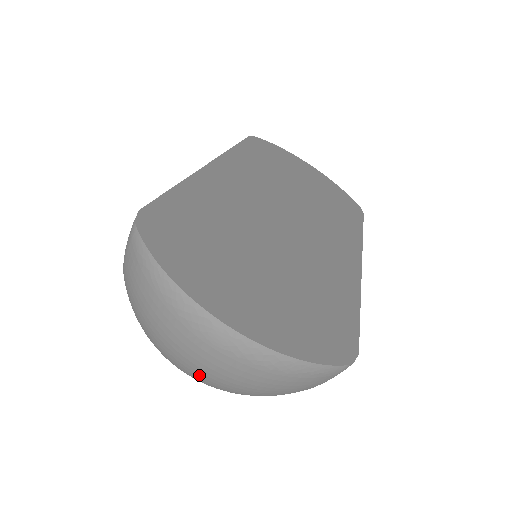
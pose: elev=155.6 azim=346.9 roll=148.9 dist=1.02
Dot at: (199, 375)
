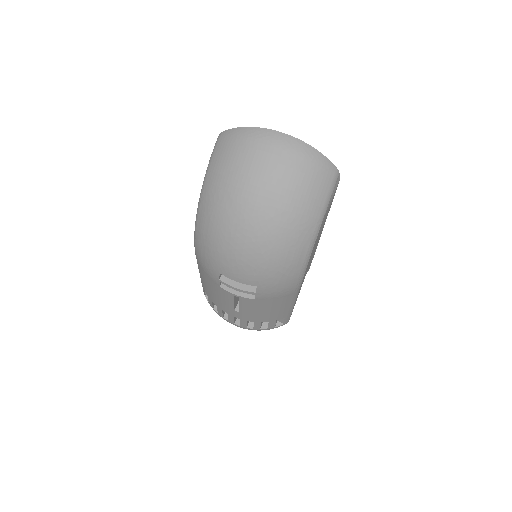
Dot at: (265, 189)
